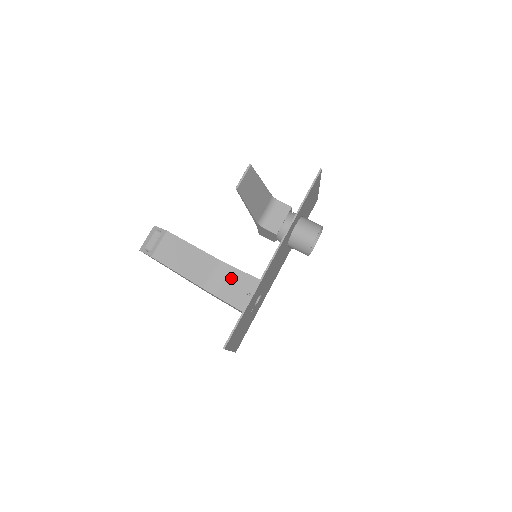
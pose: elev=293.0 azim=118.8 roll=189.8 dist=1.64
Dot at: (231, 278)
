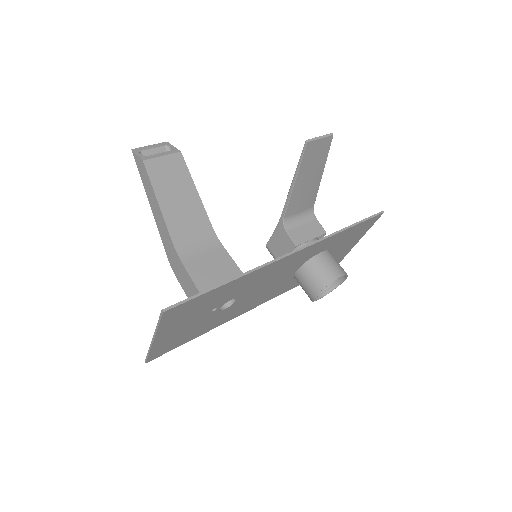
Dot at: (214, 256)
